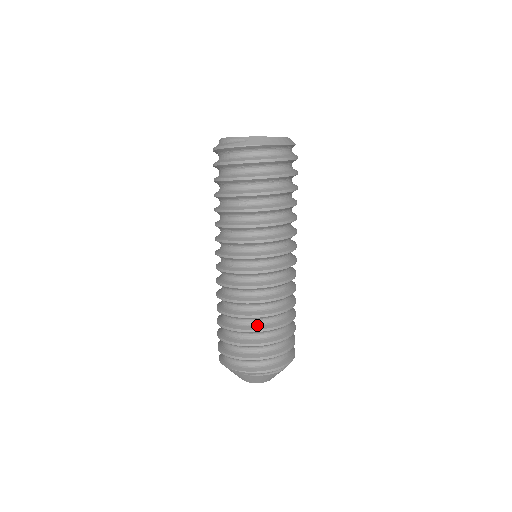
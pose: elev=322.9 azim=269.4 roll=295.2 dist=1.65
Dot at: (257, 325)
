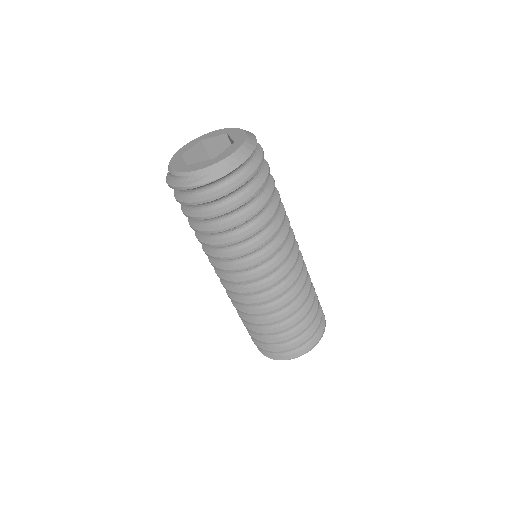
Dot at: (289, 321)
